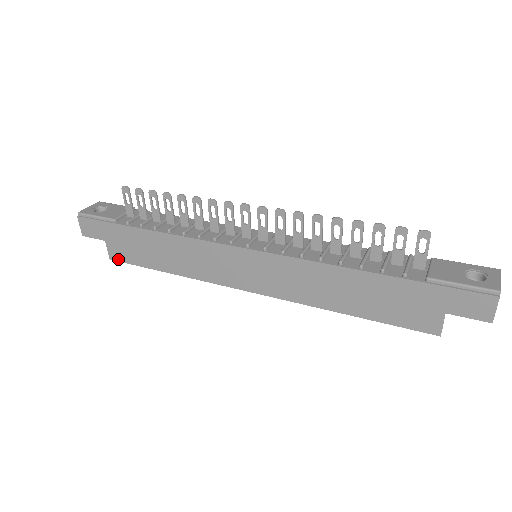
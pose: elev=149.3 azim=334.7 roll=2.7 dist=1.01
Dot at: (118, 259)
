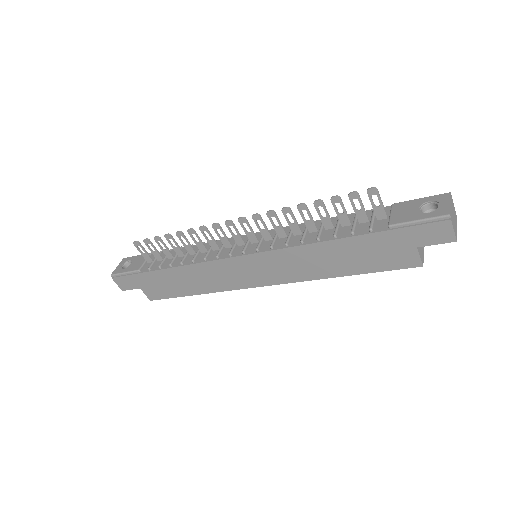
Dot at: (156, 298)
